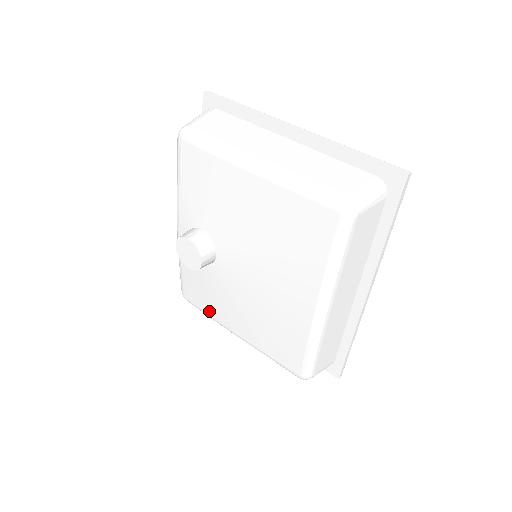
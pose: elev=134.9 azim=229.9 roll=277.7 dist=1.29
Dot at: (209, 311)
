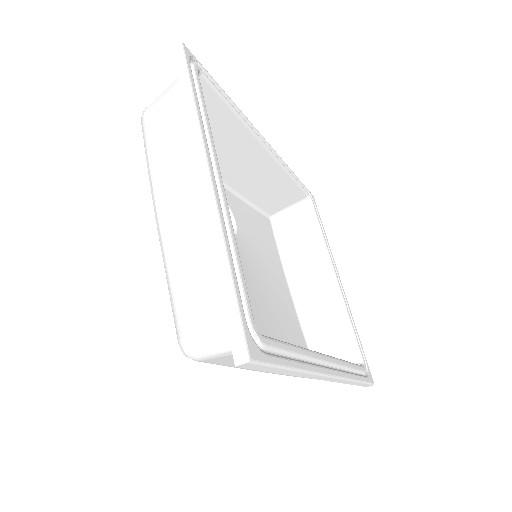
Dot at: occluded
